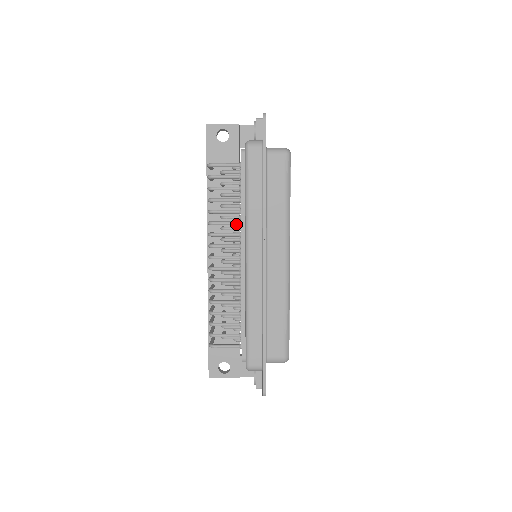
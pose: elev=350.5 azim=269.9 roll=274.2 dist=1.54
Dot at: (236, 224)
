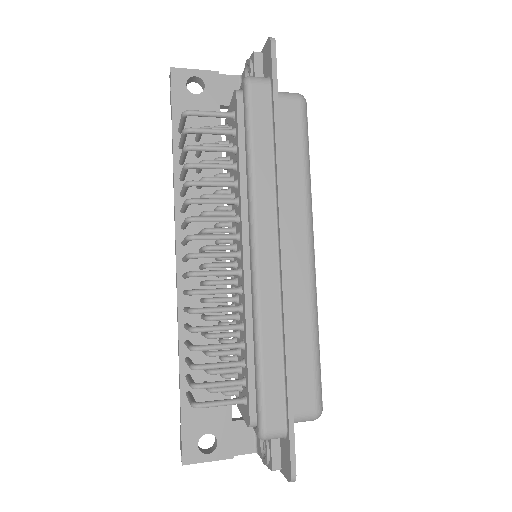
Dot at: (230, 202)
